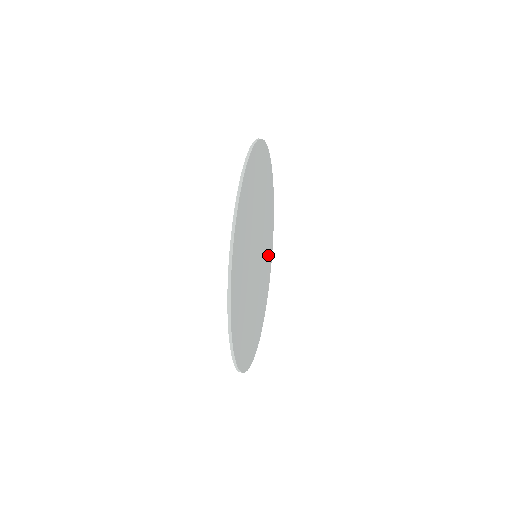
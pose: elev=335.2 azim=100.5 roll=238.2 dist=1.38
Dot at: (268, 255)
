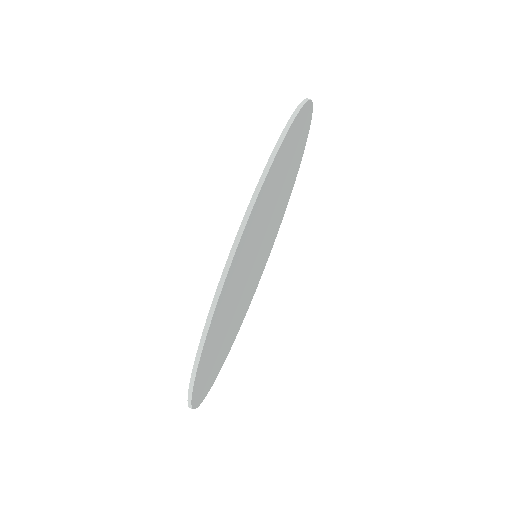
Dot at: (294, 148)
